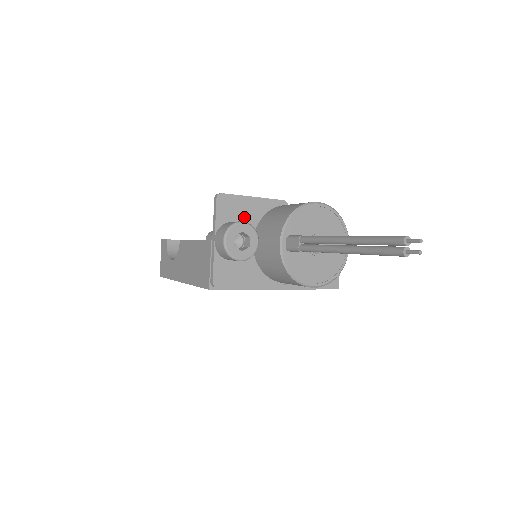
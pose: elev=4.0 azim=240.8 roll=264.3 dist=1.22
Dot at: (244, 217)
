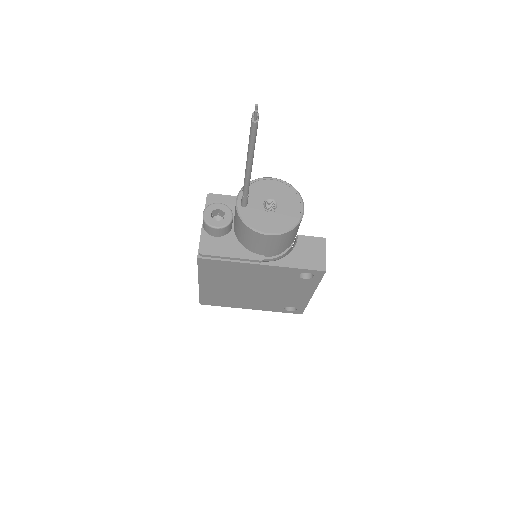
Dot at: occluded
